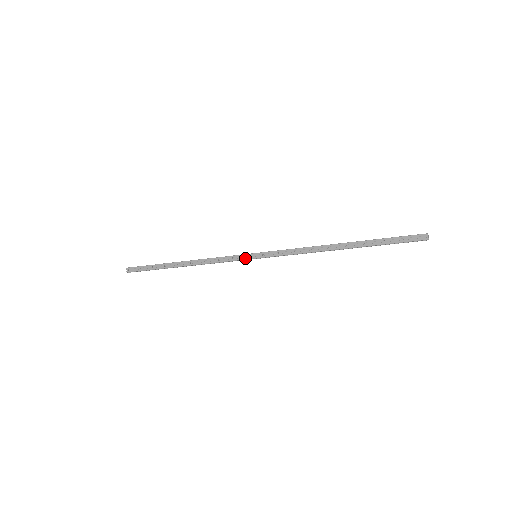
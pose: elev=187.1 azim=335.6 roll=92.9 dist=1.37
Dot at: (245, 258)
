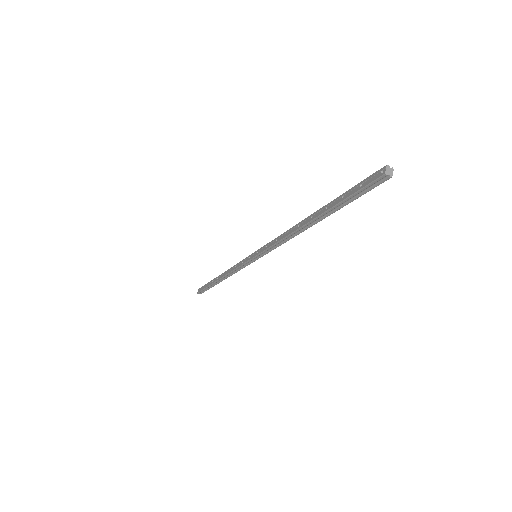
Dot at: (248, 260)
